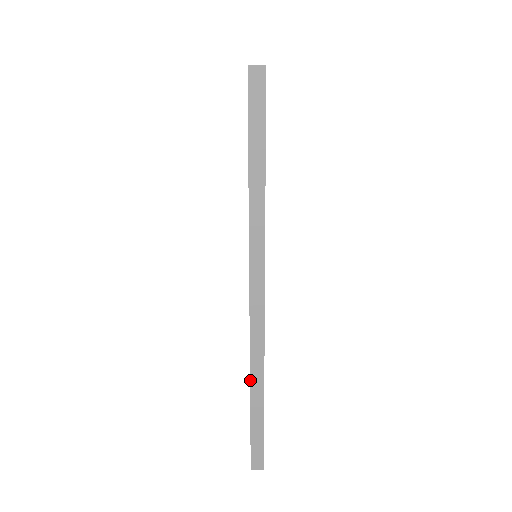
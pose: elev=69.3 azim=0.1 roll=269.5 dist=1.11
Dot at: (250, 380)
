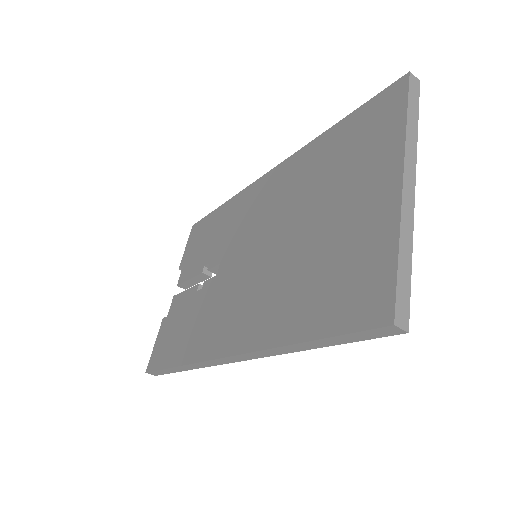
Dot at: (185, 365)
